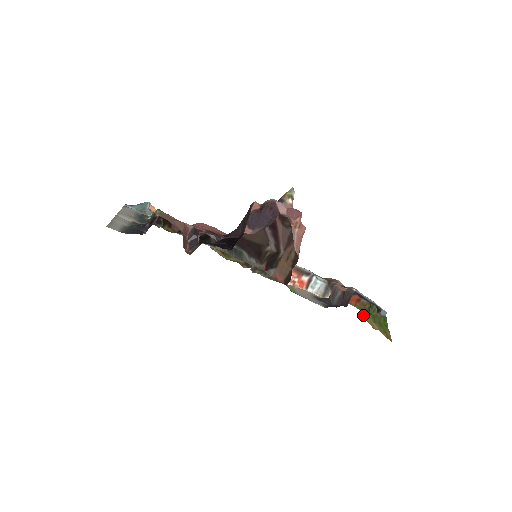
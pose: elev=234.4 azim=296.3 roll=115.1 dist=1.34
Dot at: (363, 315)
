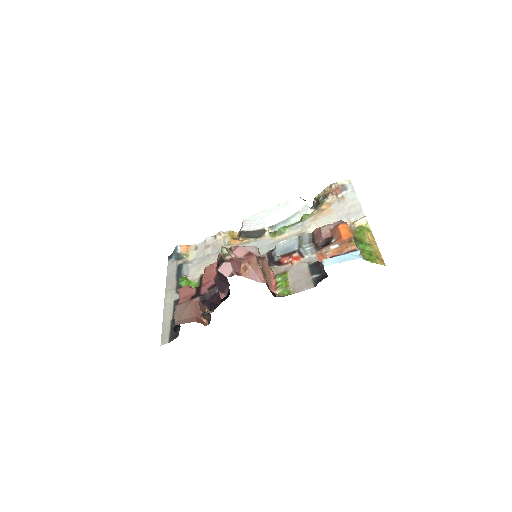
Dot at: (366, 228)
